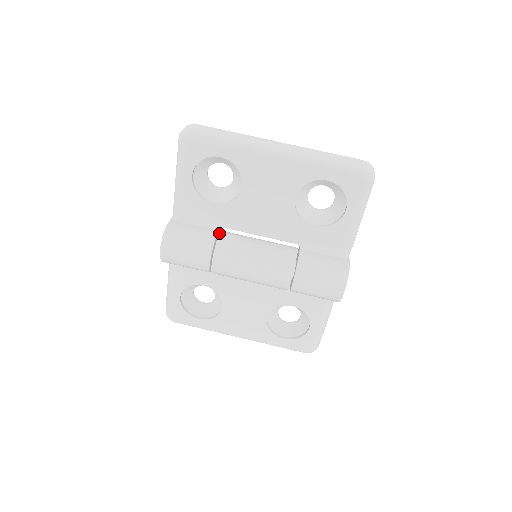
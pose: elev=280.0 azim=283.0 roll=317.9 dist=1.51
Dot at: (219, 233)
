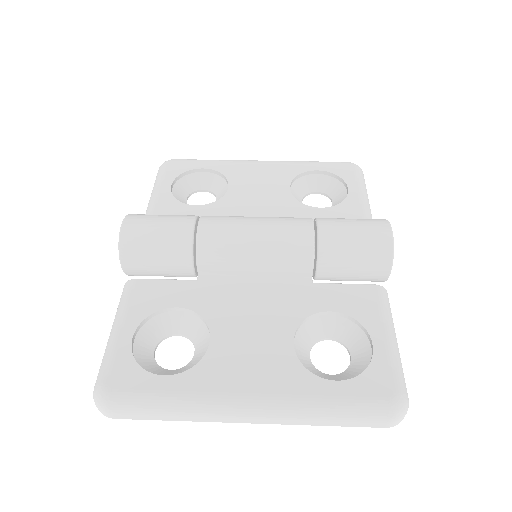
Dot at: occluded
